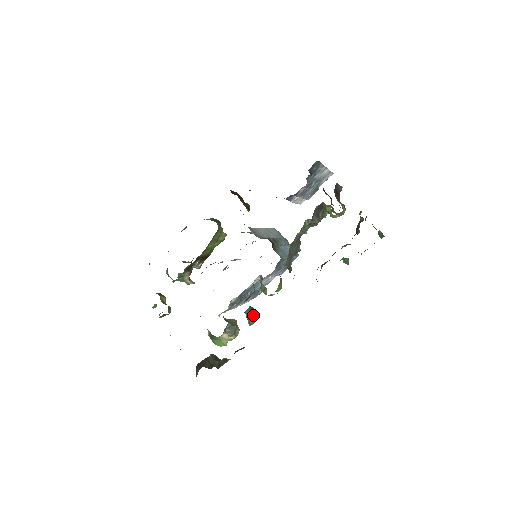
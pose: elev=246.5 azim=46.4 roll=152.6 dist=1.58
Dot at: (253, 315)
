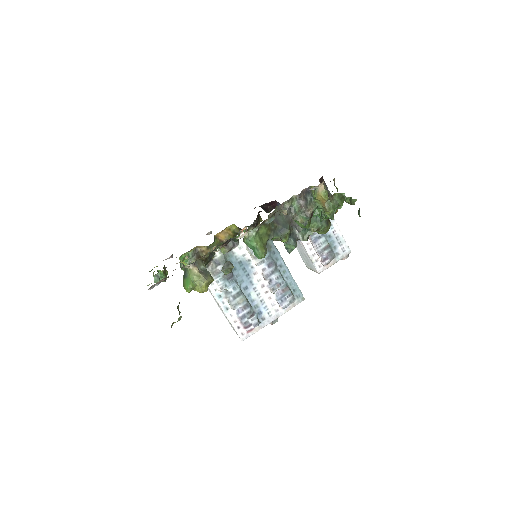
Dot at: occluded
